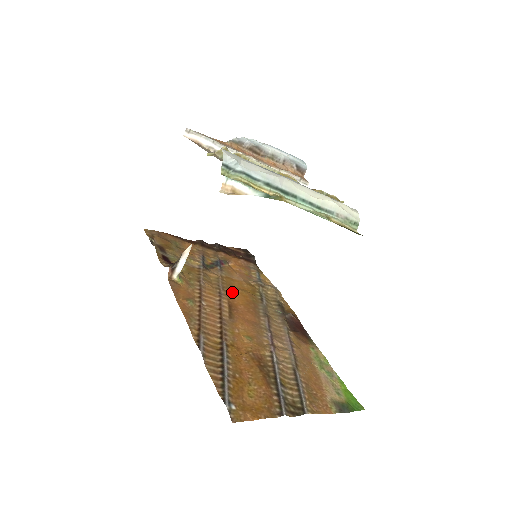
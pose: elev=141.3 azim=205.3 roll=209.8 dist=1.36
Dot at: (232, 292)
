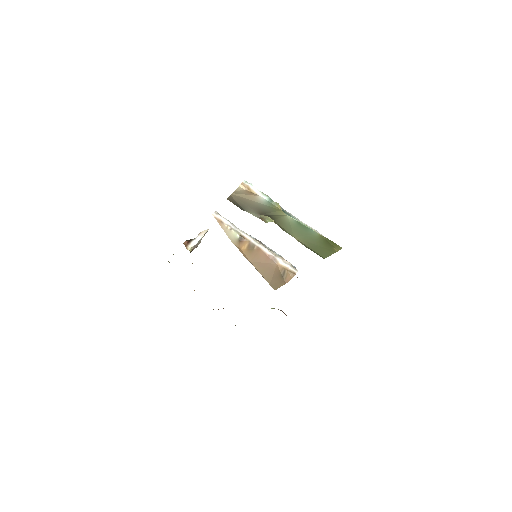
Dot at: occluded
